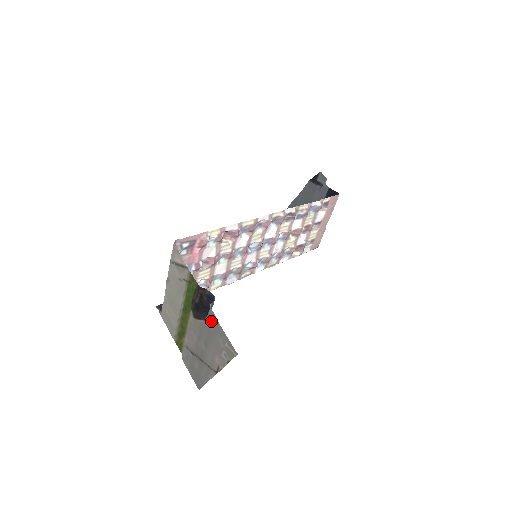
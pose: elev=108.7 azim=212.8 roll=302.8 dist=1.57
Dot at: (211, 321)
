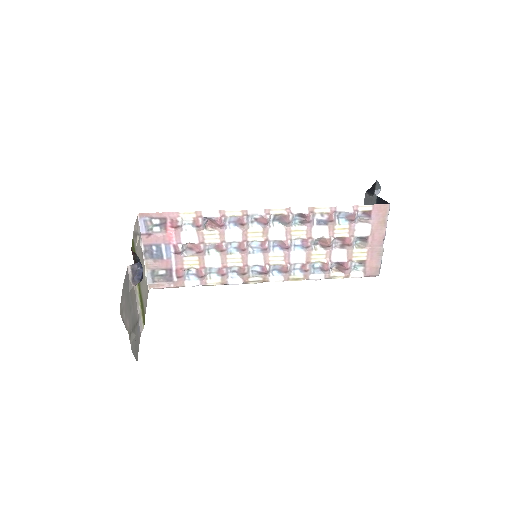
Dot at: (127, 282)
